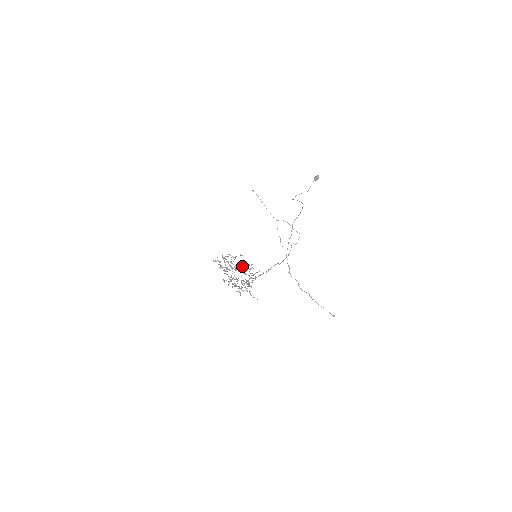
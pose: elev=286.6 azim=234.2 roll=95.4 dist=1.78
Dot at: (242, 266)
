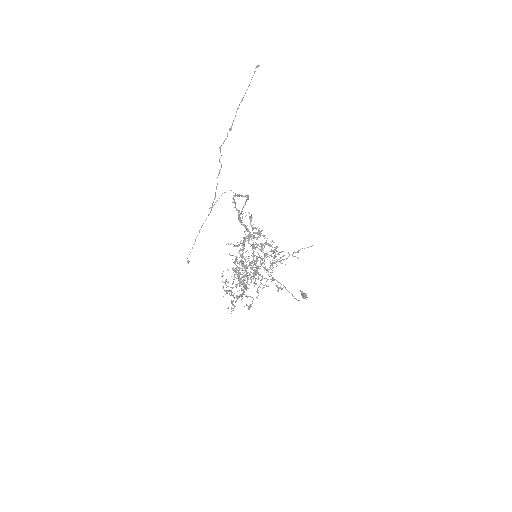
Dot at: (233, 246)
